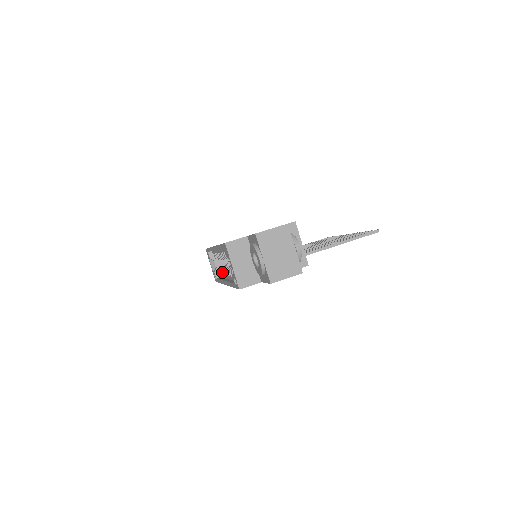
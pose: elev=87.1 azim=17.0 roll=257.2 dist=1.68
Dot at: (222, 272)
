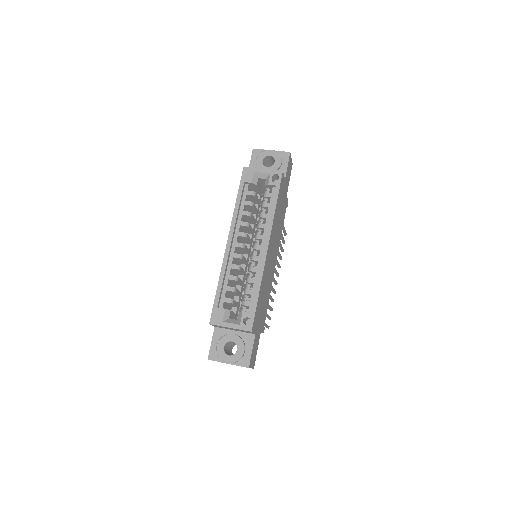
Dot at: (251, 278)
